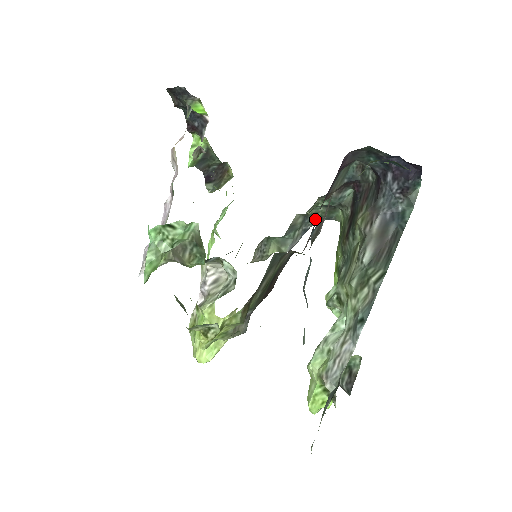
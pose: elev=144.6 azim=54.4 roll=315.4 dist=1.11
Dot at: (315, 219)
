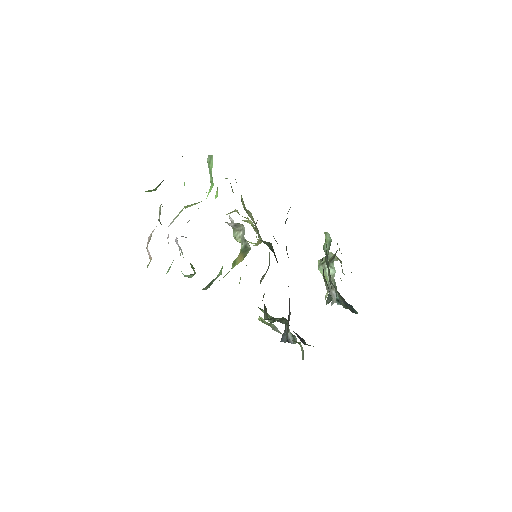
Dot at: occluded
